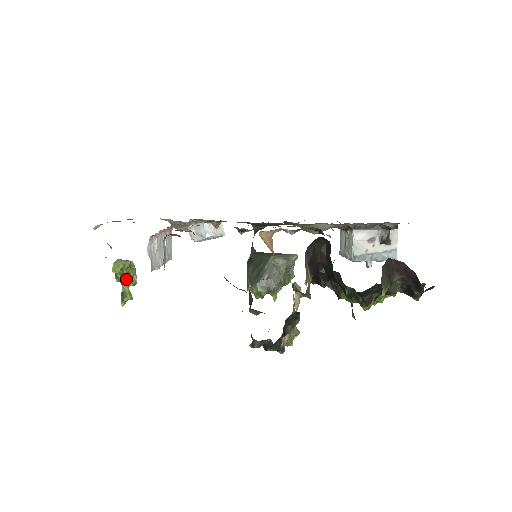
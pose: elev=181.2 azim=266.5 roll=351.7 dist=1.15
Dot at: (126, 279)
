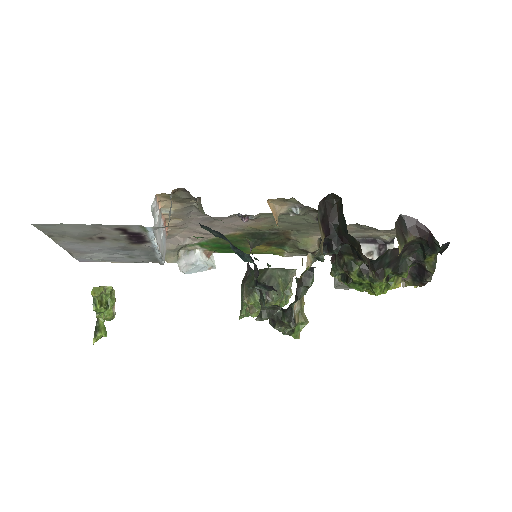
Dot at: (104, 308)
